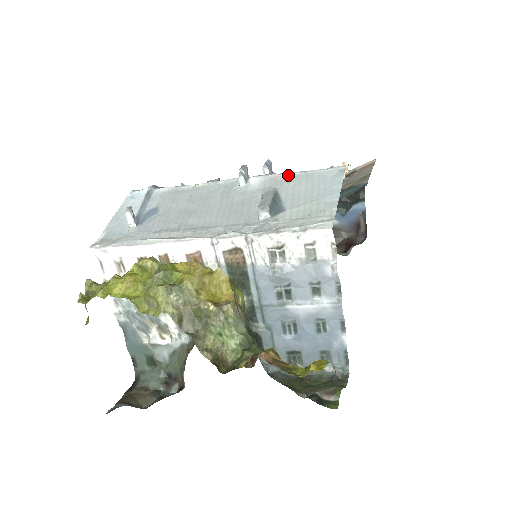
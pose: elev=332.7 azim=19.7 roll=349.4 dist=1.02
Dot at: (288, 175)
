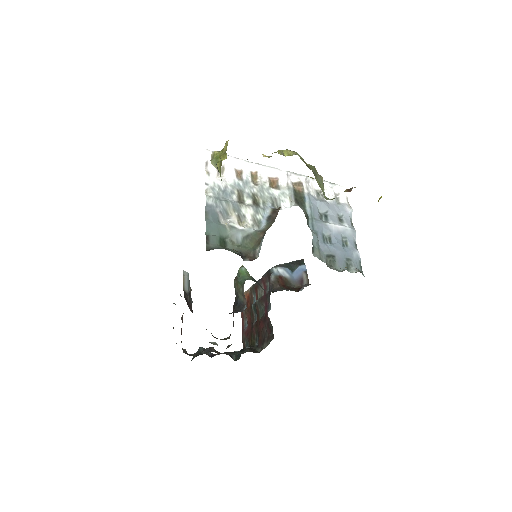
Dot at: occluded
